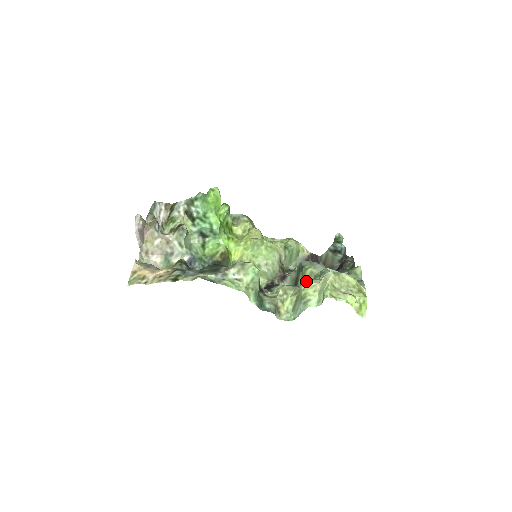
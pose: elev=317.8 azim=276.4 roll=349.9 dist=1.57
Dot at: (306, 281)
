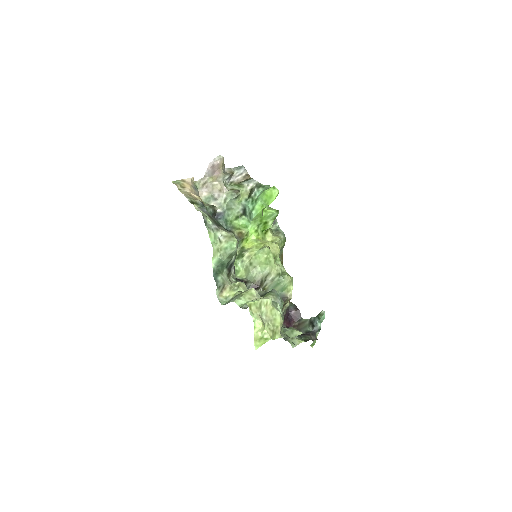
Dot at: (254, 289)
